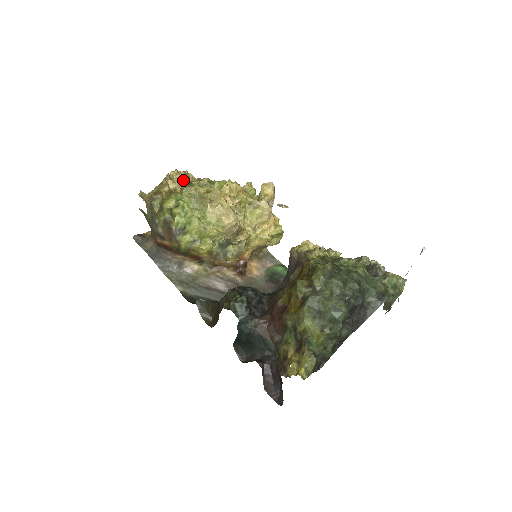
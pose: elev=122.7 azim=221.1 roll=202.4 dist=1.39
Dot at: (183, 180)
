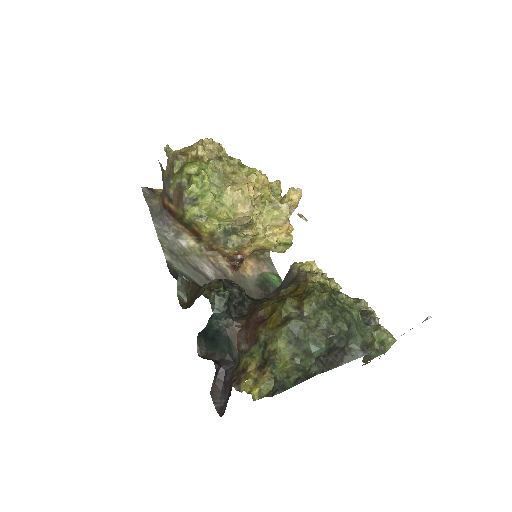
Dot at: (214, 151)
